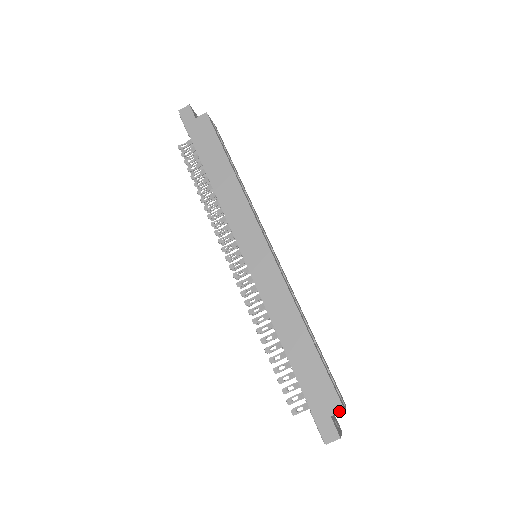
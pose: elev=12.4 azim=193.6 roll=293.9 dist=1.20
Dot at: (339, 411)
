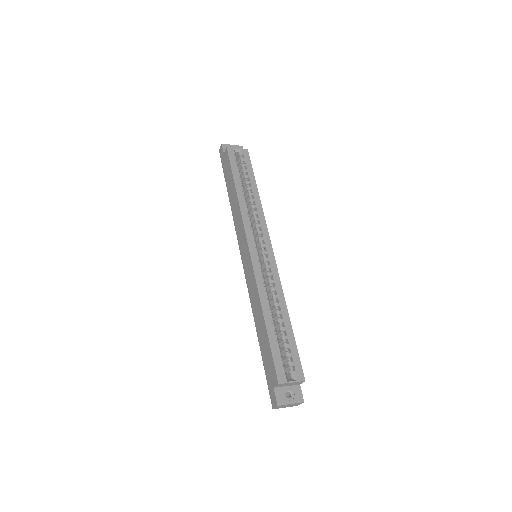
Dot at: (276, 384)
